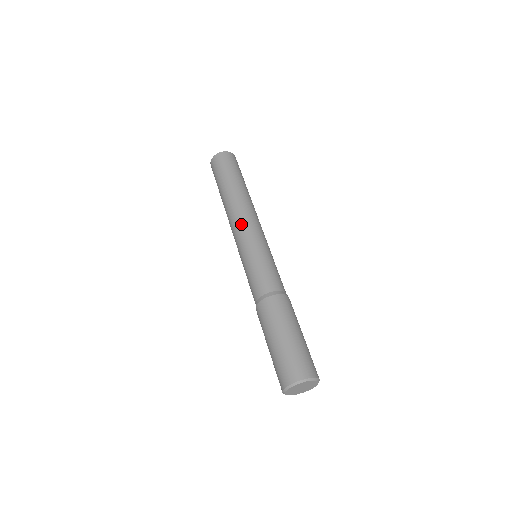
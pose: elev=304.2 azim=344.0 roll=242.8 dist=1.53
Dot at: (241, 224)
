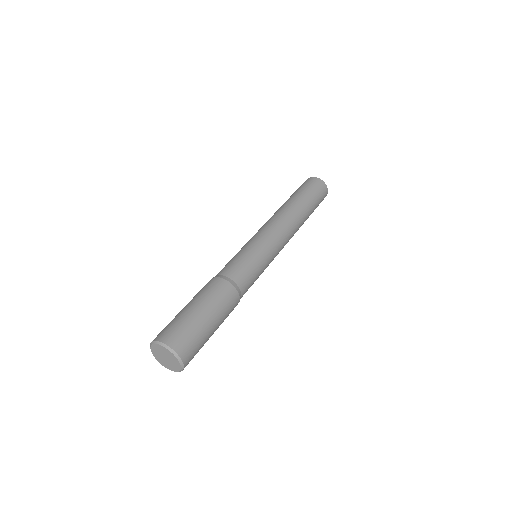
Dot at: (263, 226)
